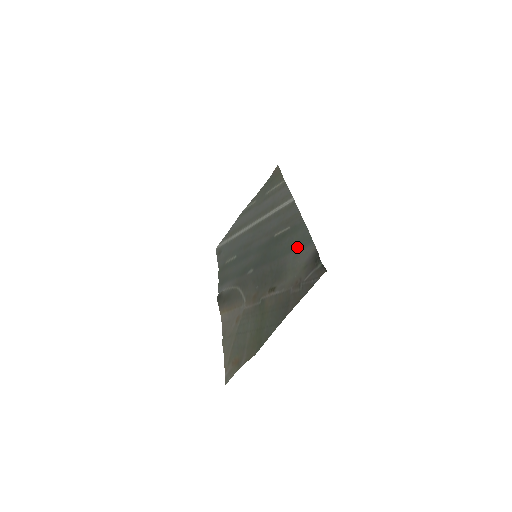
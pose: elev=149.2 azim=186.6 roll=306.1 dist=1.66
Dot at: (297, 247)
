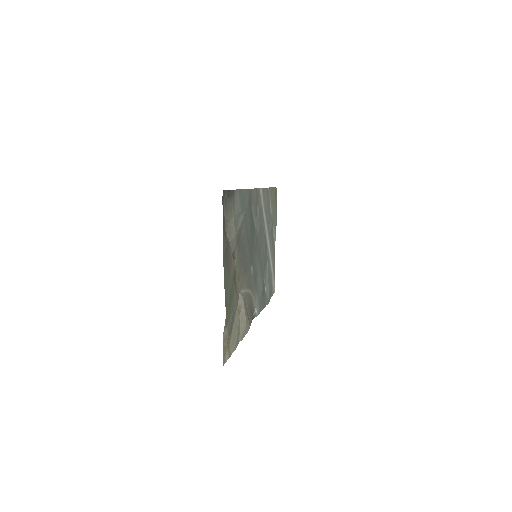
Dot at: (243, 209)
